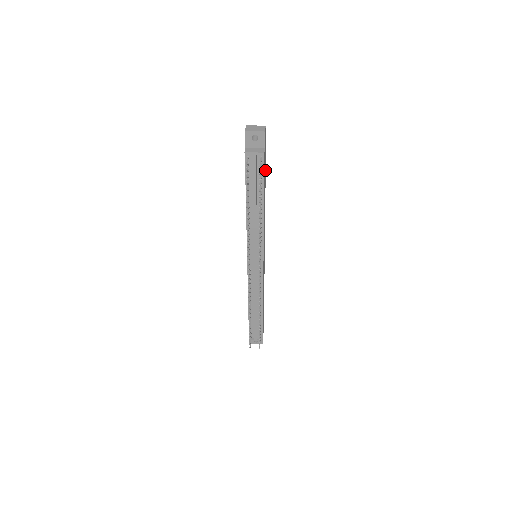
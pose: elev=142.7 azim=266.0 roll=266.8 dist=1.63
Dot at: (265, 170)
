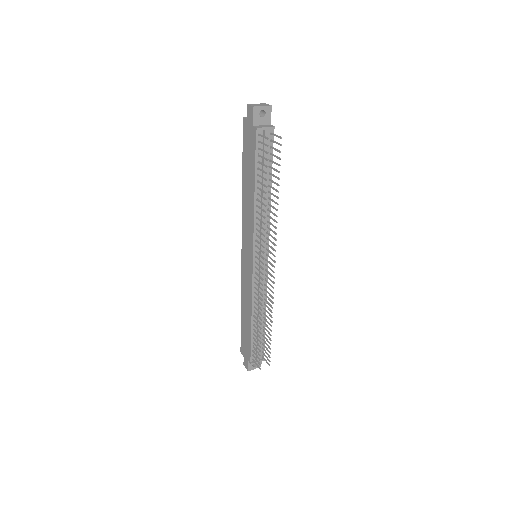
Dot at: occluded
